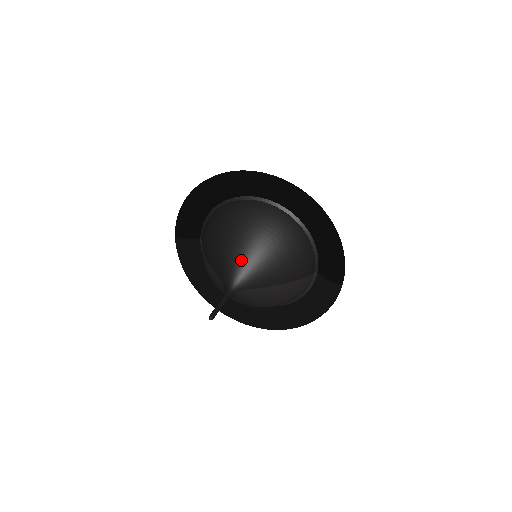
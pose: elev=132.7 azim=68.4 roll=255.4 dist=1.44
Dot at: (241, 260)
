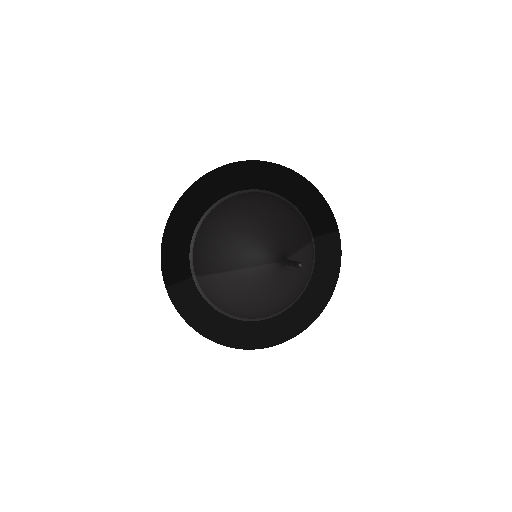
Dot at: (267, 233)
